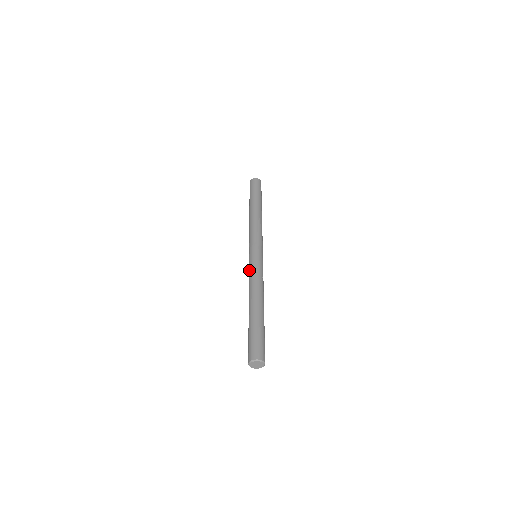
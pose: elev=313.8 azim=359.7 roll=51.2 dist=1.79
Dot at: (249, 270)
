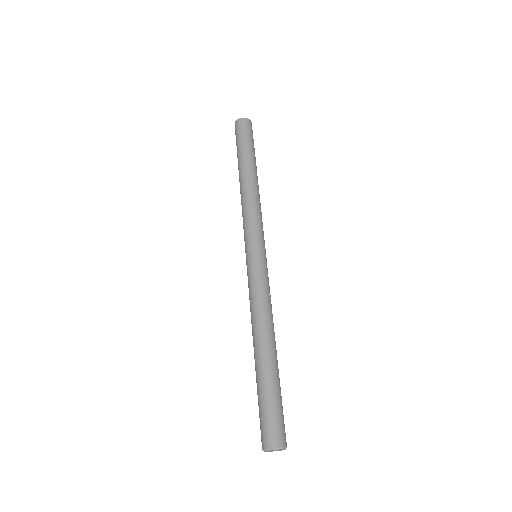
Dot at: (249, 283)
